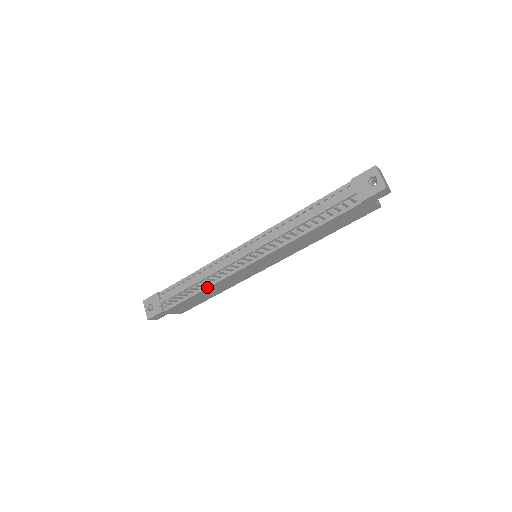
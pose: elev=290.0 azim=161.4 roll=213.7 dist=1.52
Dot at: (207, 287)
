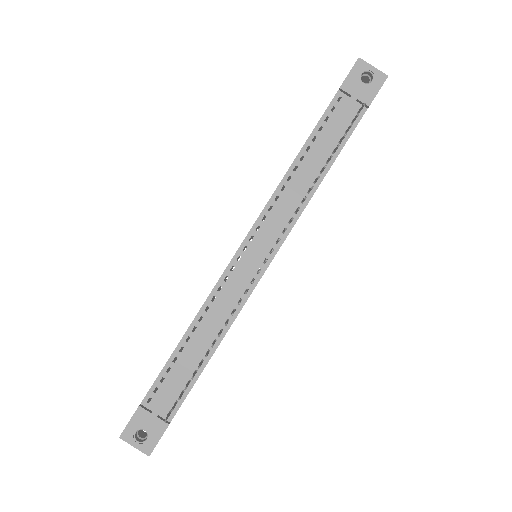
Dot at: (221, 339)
